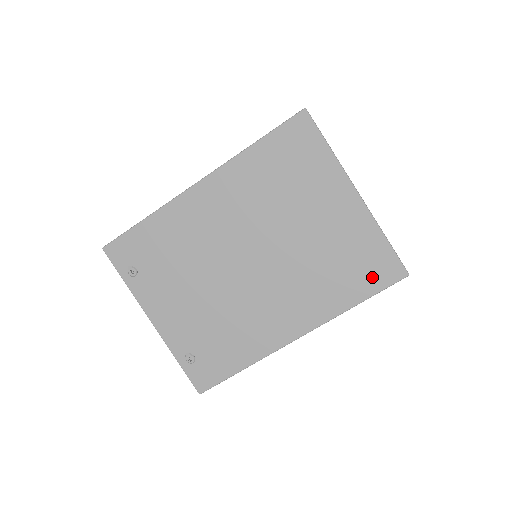
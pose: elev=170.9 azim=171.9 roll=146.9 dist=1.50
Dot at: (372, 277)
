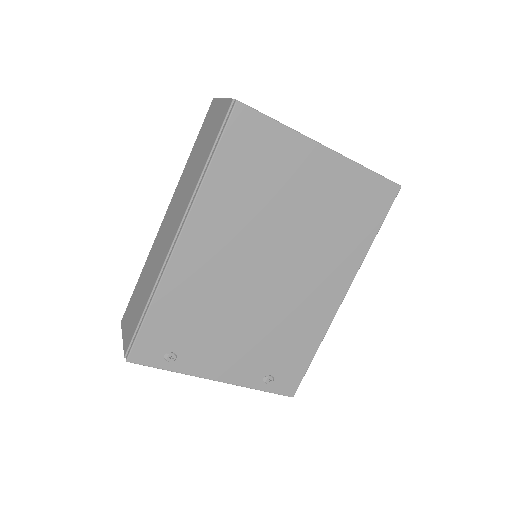
Dot at: (375, 209)
